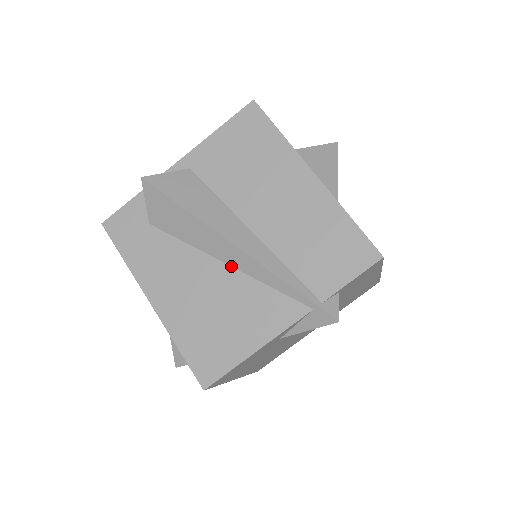
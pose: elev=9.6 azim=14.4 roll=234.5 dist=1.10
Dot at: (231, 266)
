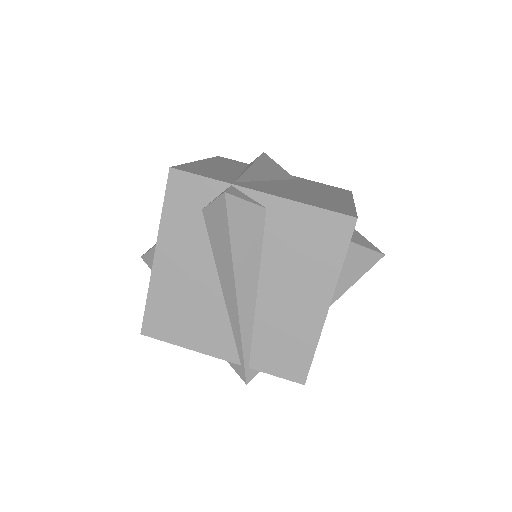
Dot at: (224, 296)
